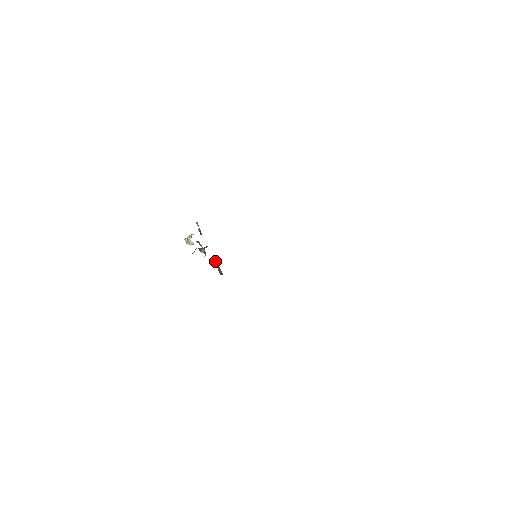
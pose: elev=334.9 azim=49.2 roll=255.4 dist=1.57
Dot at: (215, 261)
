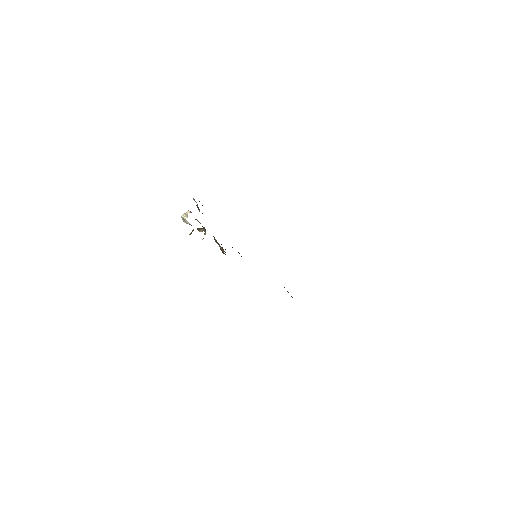
Dot at: (216, 241)
